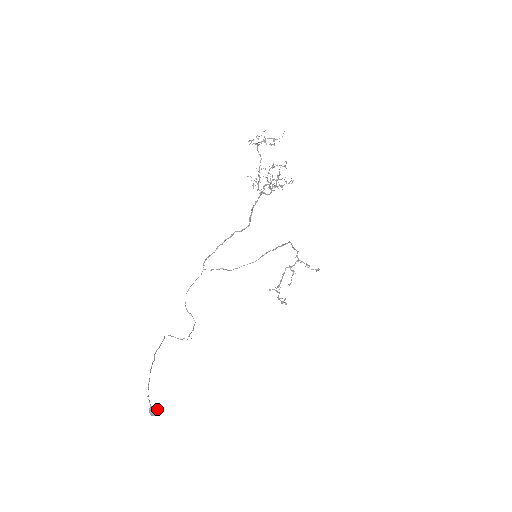
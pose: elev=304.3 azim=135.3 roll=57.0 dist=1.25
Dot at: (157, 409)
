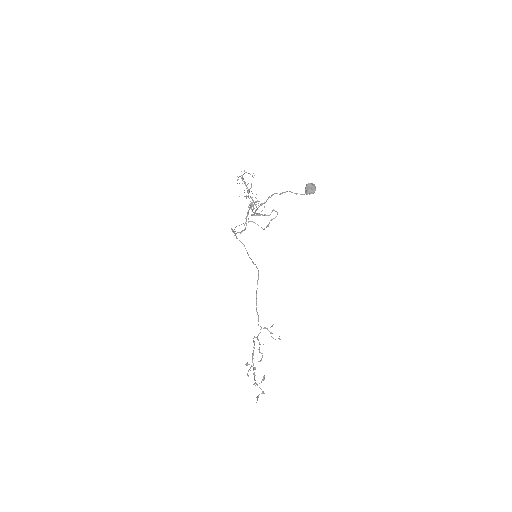
Dot at: occluded
